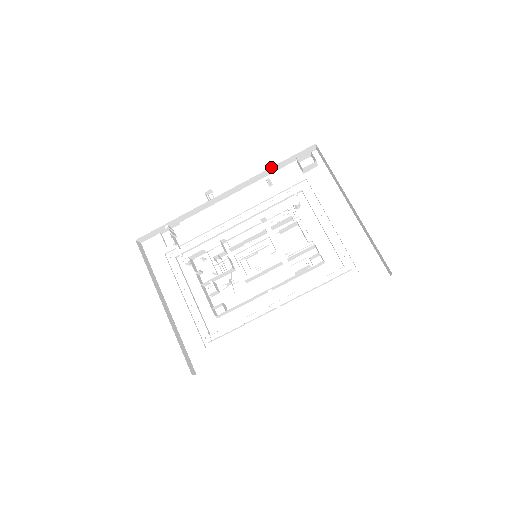
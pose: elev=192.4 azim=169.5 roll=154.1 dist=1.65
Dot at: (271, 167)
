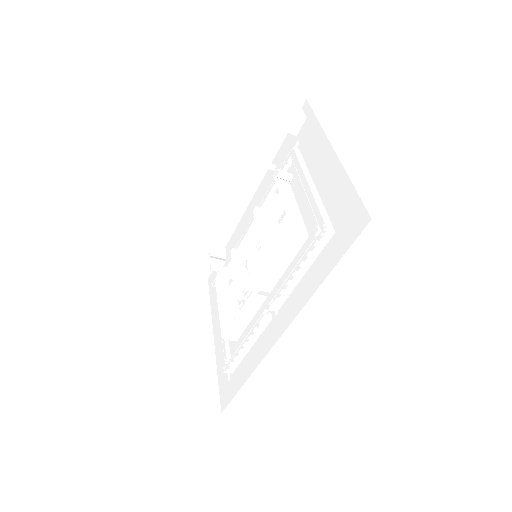
Dot at: (263, 148)
